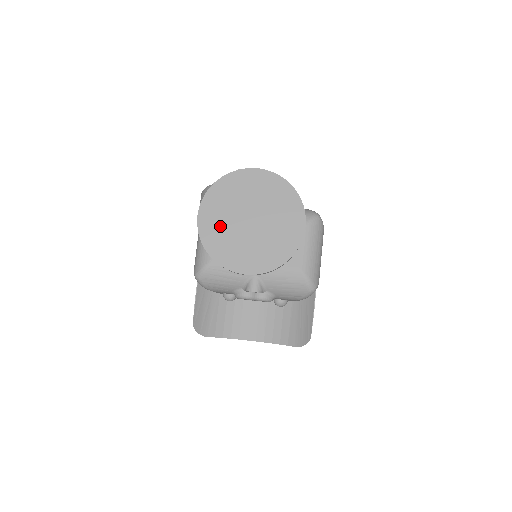
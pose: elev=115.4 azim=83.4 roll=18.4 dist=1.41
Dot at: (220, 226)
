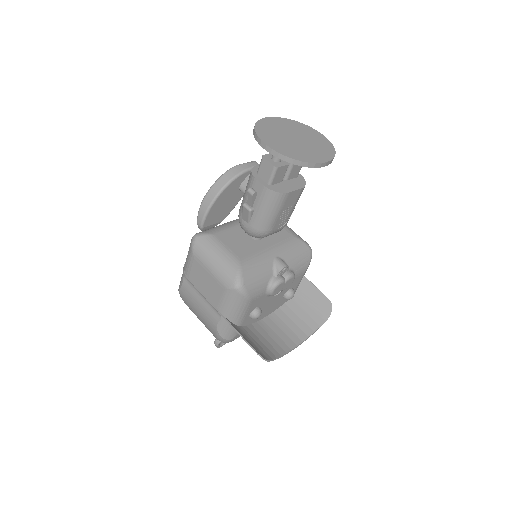
Dot at: (285, 146)
